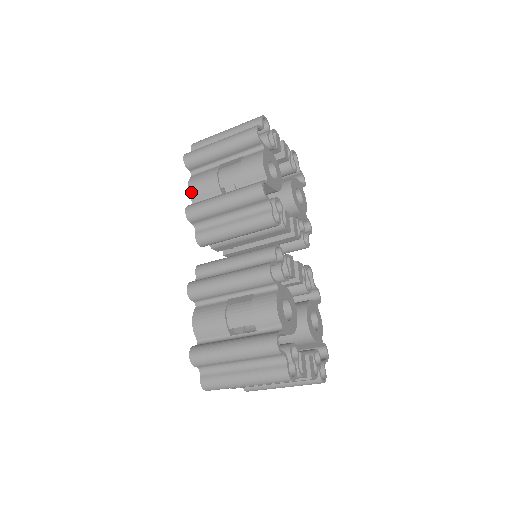
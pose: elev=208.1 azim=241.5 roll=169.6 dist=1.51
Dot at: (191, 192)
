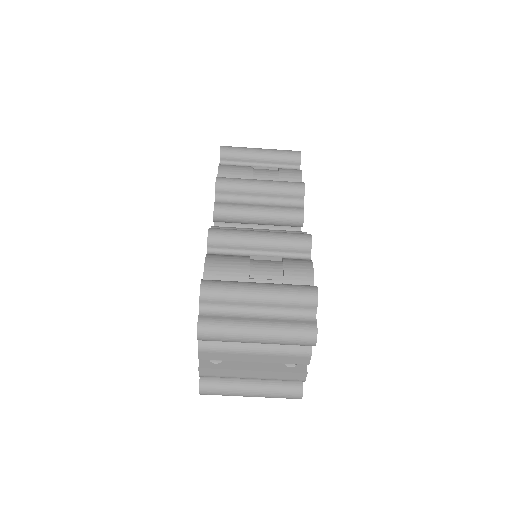
Dot at: (221, 172)
